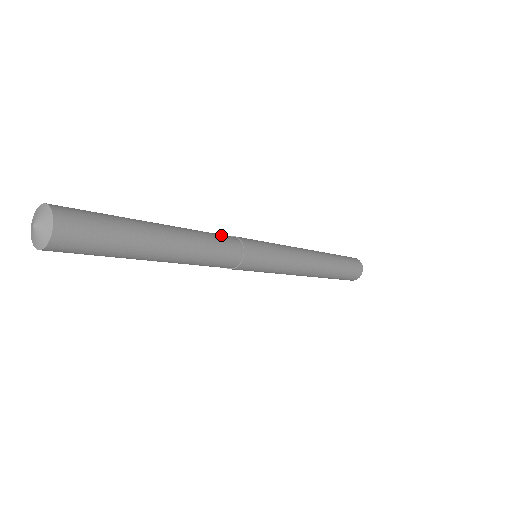
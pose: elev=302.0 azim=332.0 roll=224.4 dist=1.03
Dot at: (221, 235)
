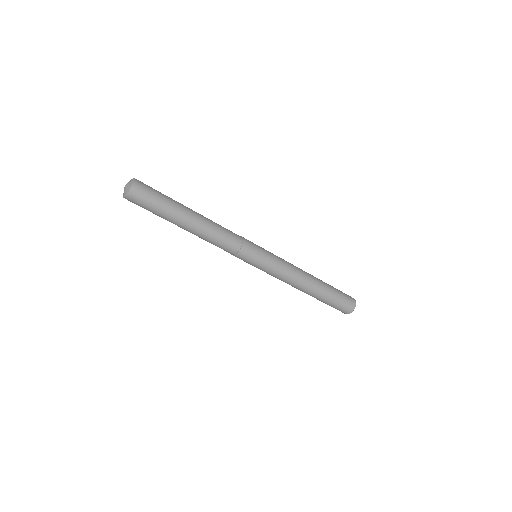
Dot at: (231, 232)
